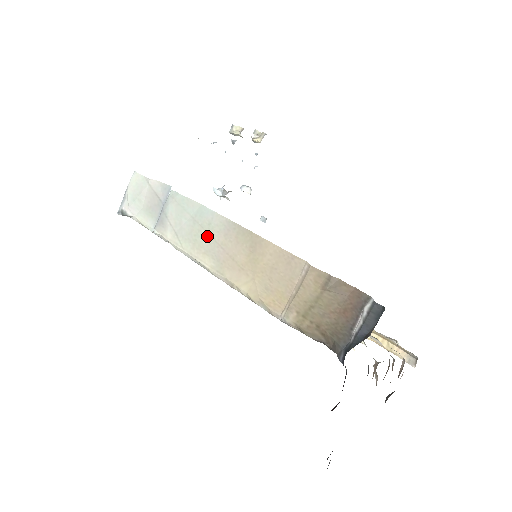
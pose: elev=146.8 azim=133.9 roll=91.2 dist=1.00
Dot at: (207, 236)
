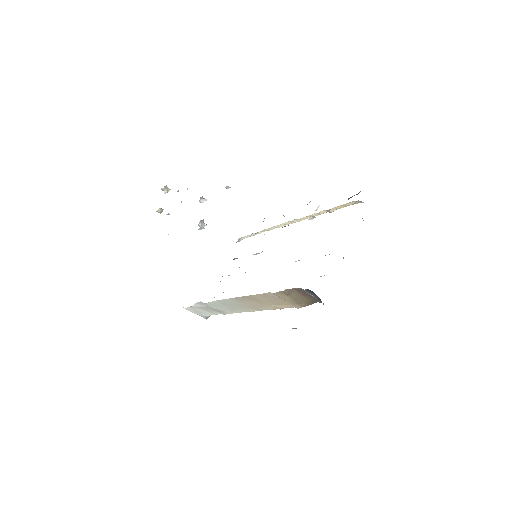
Dot at: (237, 306)
